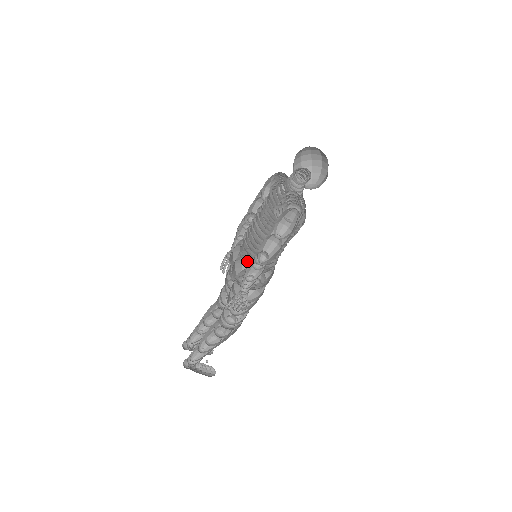
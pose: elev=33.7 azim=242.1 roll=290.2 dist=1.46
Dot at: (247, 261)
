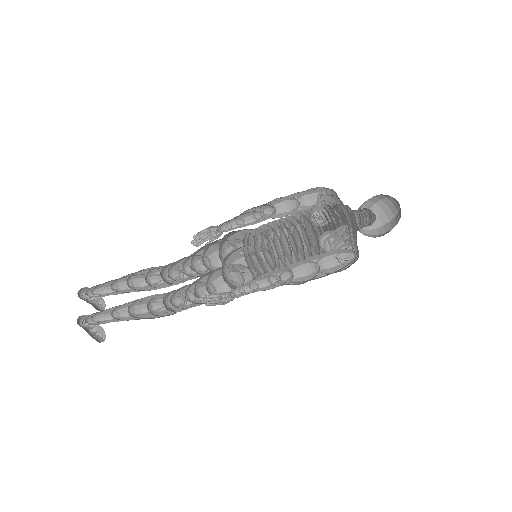
Dot at: occluded
